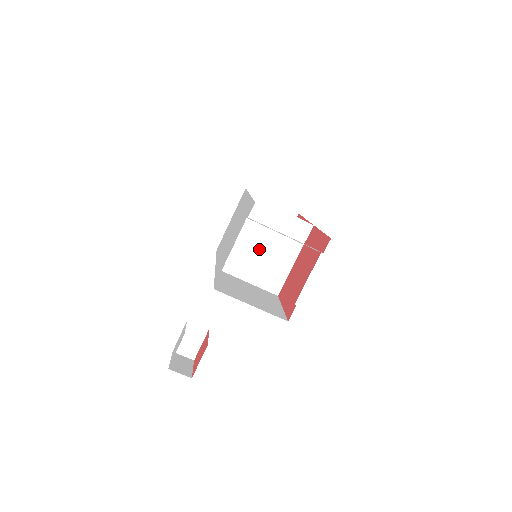
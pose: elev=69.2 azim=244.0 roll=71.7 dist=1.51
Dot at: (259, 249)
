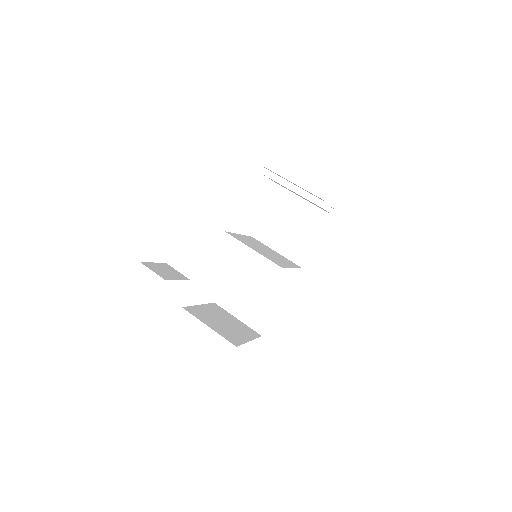
Dot at: (261, 249)
